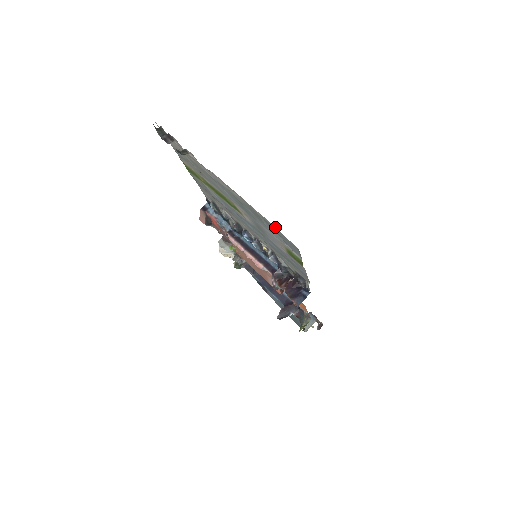
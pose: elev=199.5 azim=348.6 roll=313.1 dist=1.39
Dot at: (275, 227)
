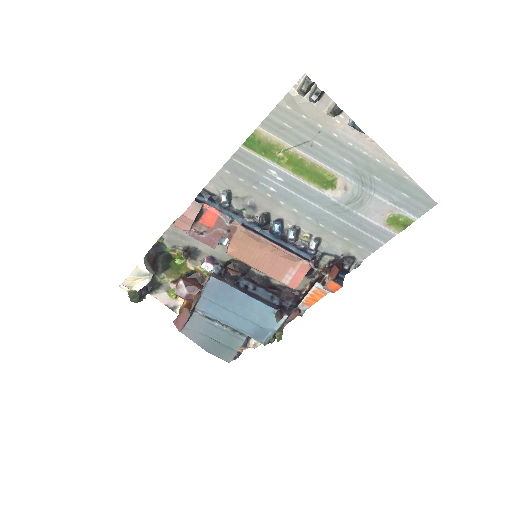
Dot at: occluded
